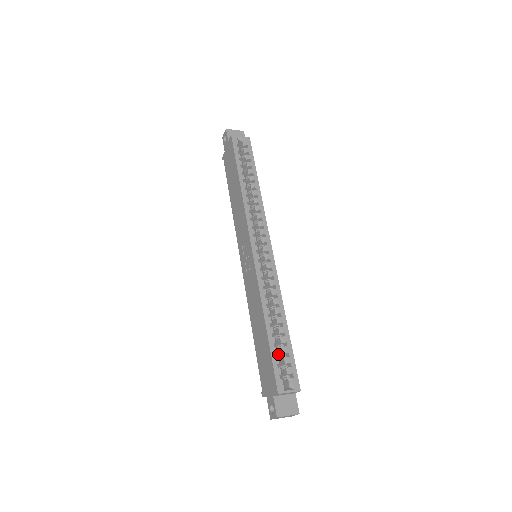
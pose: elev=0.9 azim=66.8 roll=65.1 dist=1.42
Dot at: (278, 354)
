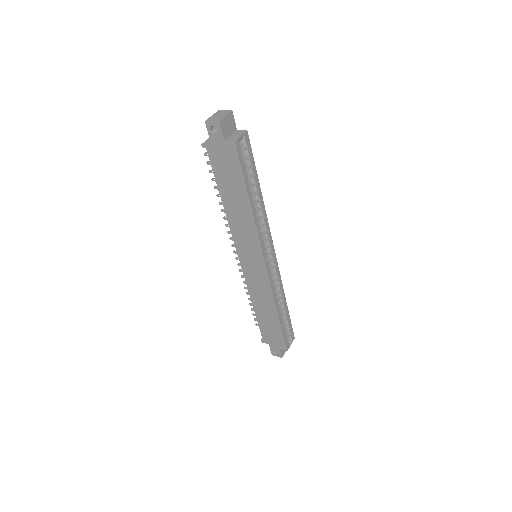
Dot at: occluded
